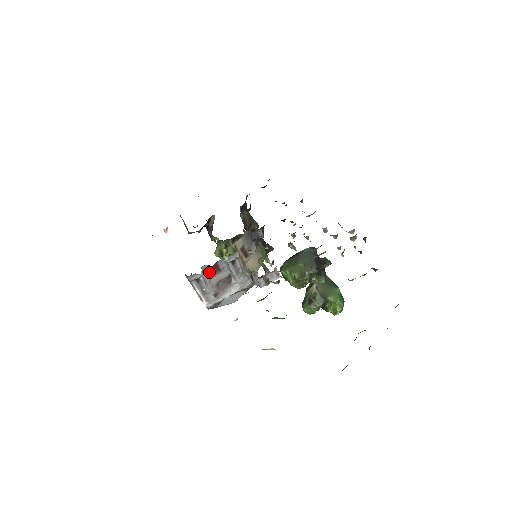
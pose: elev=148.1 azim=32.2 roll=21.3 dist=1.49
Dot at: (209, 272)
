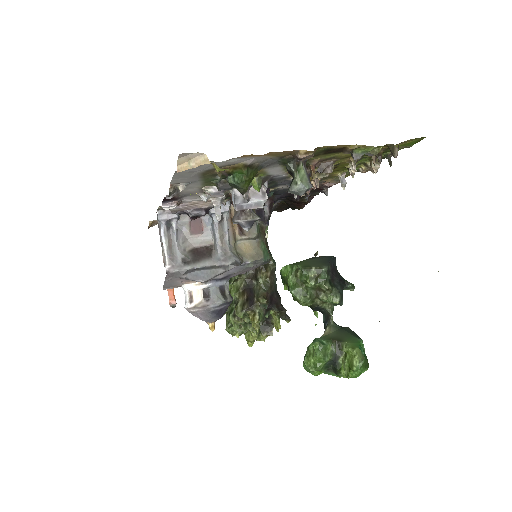
Dot at: (187, 227)
